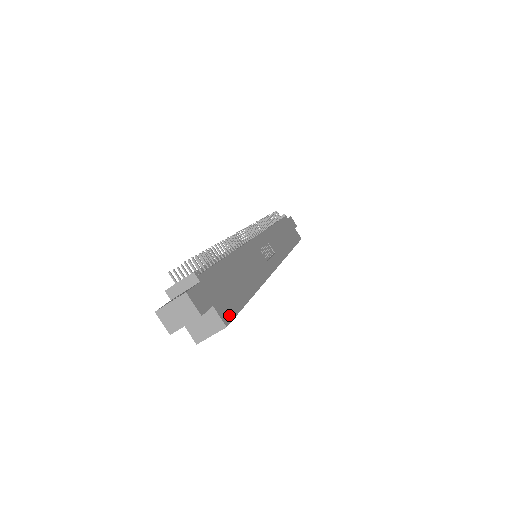
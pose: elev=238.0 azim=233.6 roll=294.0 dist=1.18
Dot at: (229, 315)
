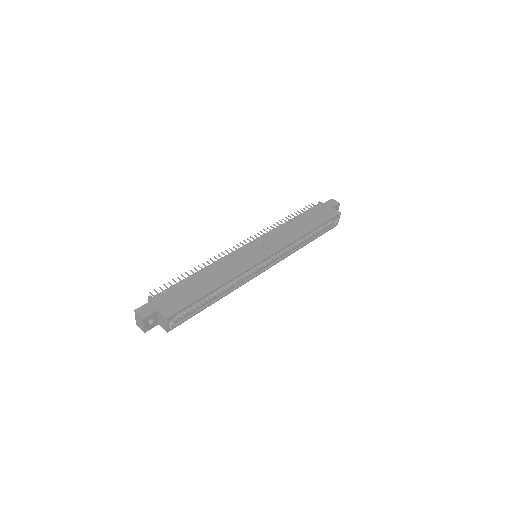
Dot at: (173, 311)
